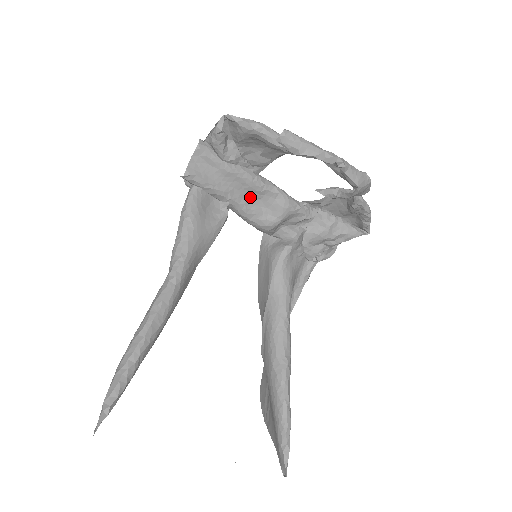
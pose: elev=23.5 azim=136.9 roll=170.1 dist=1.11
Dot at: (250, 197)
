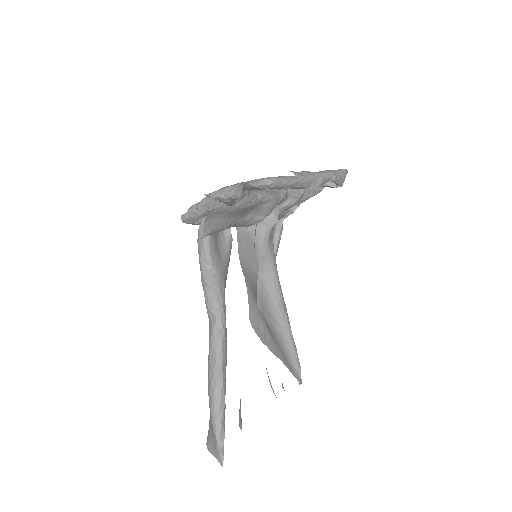
Dot at: (245, 213)
